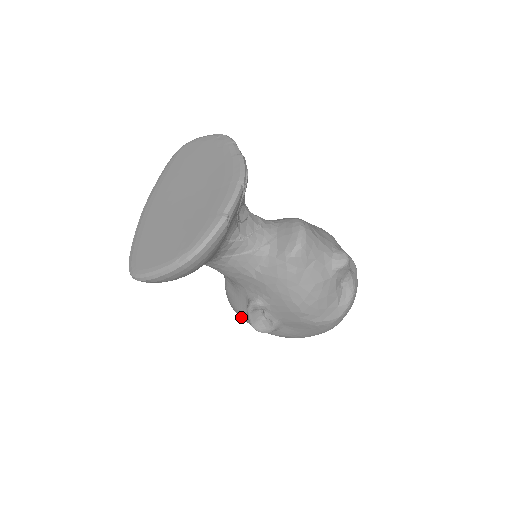
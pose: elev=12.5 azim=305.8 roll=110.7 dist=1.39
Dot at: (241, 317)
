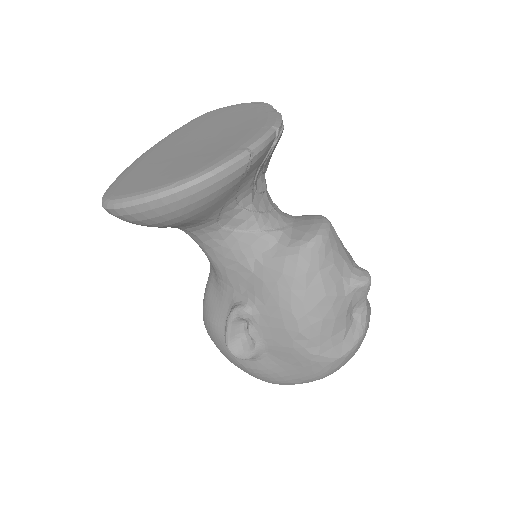
Dot at: (213, 337)
